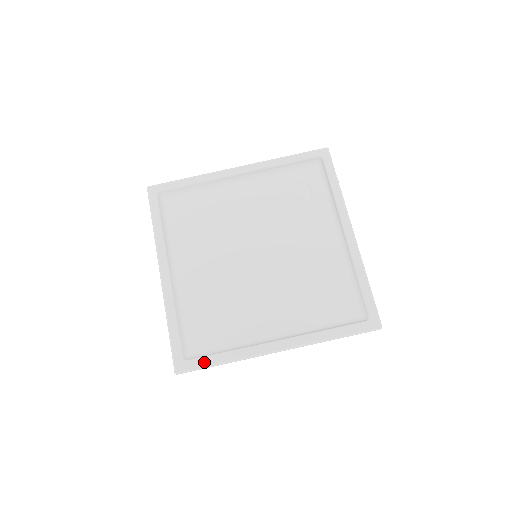
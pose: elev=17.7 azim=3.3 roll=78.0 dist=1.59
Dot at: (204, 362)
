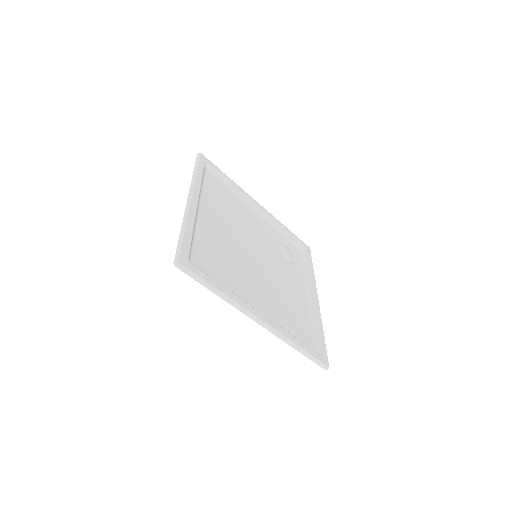
Dot at: (205, 276)
